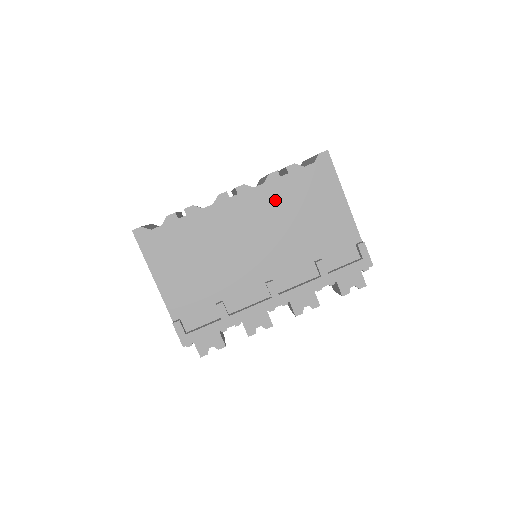
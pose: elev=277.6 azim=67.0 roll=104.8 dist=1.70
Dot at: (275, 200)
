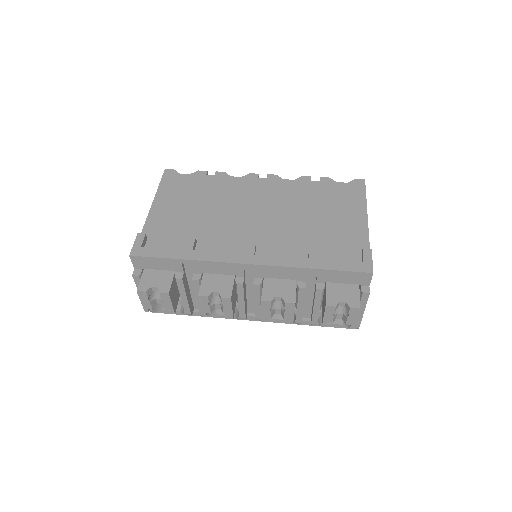
Dot at: (297, 193)
